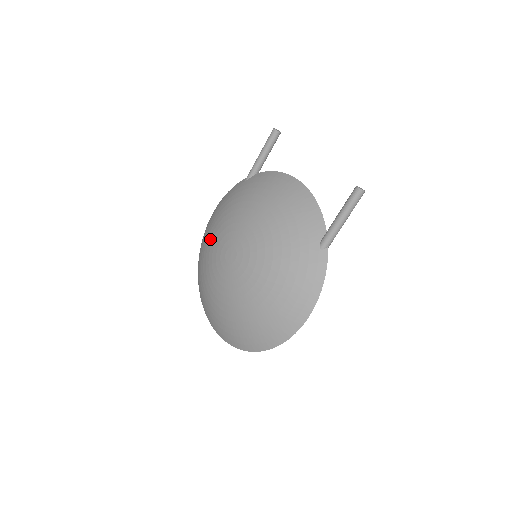
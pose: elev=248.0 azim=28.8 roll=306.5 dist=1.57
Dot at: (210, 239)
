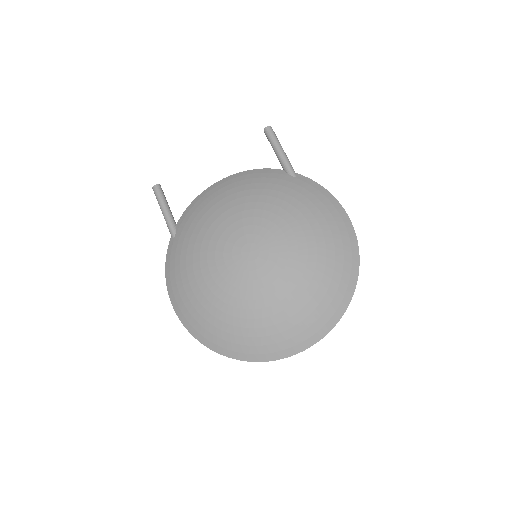
Dot at: (209, 287)
